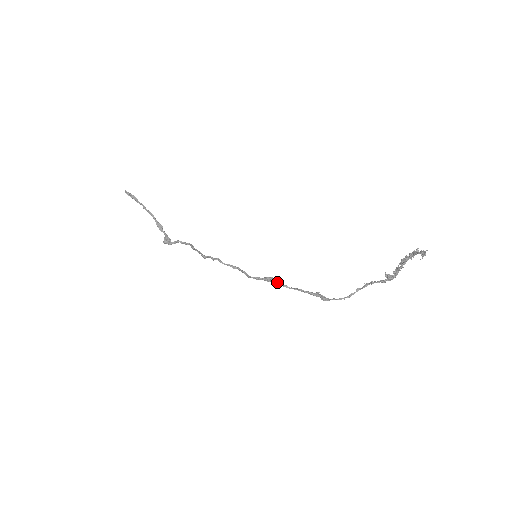
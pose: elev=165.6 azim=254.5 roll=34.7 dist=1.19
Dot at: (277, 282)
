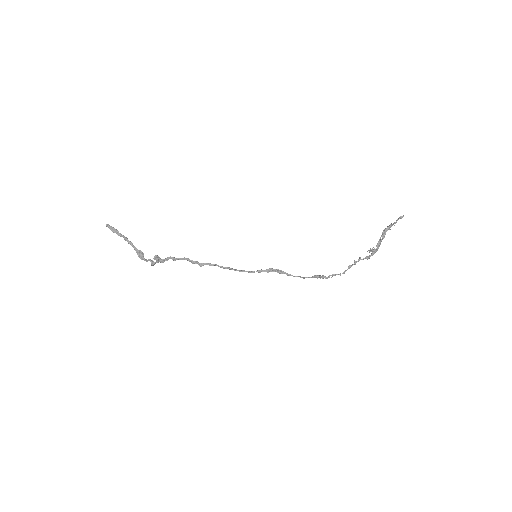
Dot at: (280, 271)
